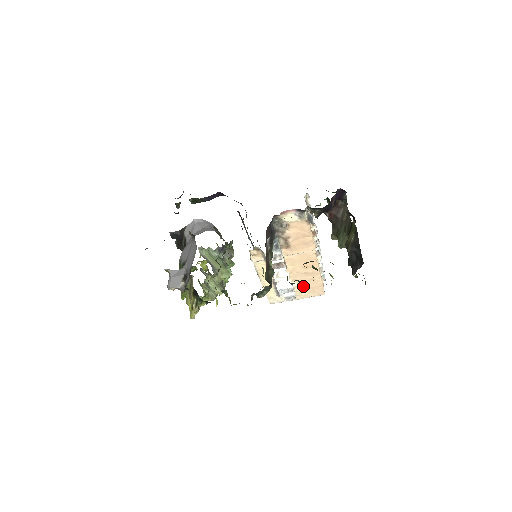
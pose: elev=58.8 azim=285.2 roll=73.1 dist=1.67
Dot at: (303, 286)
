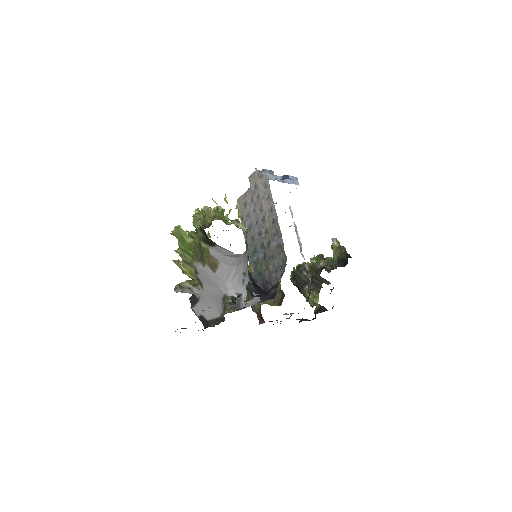
Dot at: occluded
